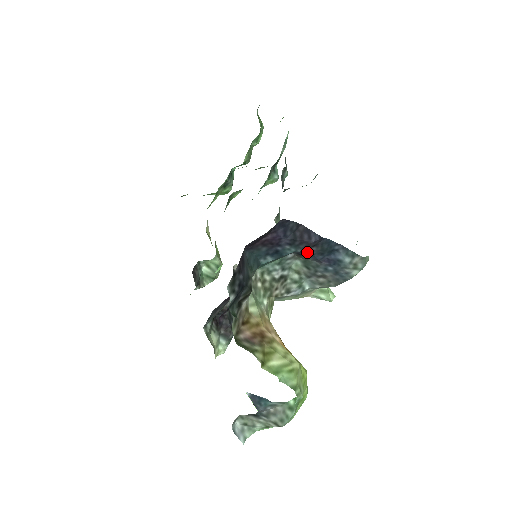
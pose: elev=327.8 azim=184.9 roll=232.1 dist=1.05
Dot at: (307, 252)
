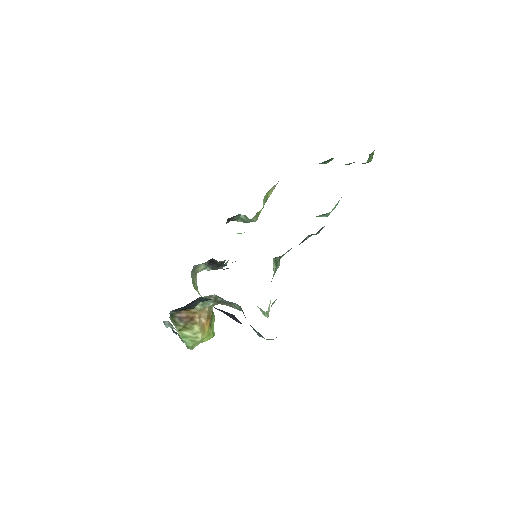
Dot at: occluded
